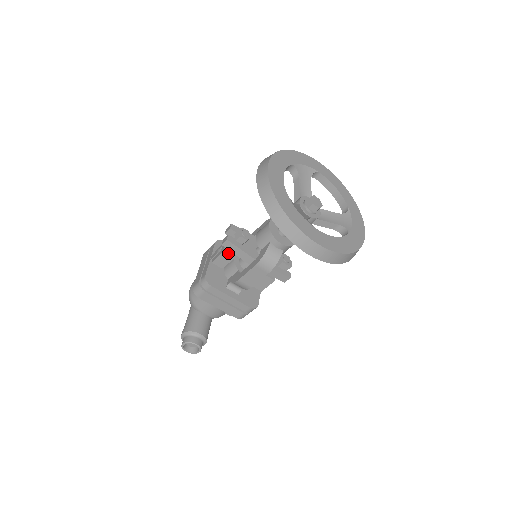
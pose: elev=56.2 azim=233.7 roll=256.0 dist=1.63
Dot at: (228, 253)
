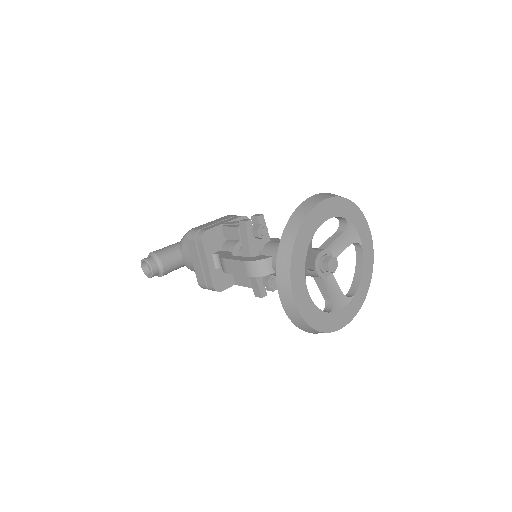
Dot at: (238, 232)
